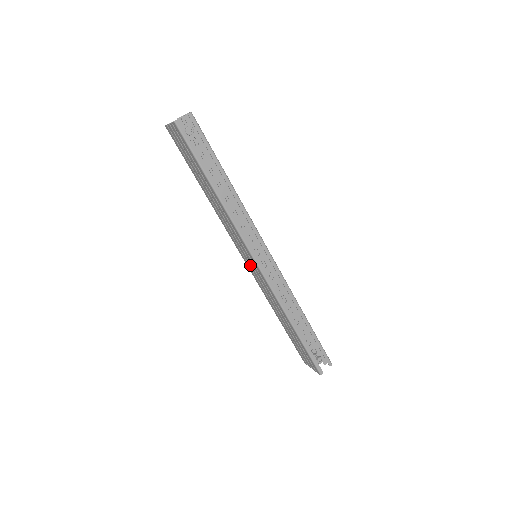
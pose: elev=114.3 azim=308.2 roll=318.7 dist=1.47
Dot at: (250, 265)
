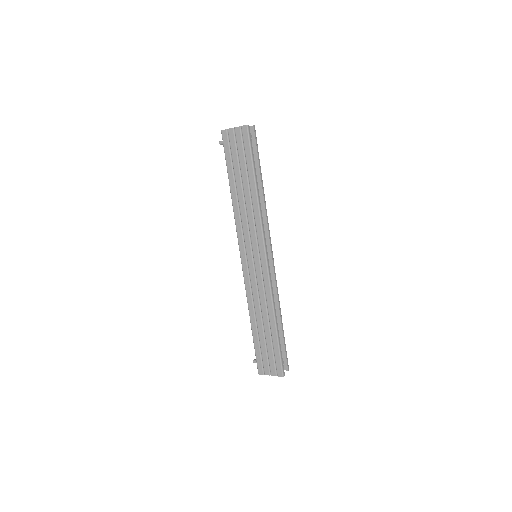
Dot at: (250, 262)
